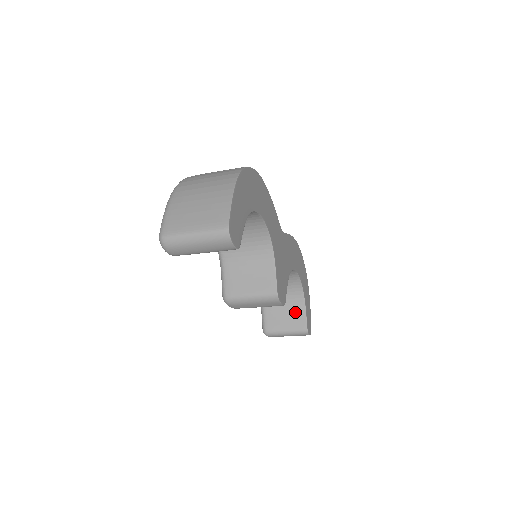
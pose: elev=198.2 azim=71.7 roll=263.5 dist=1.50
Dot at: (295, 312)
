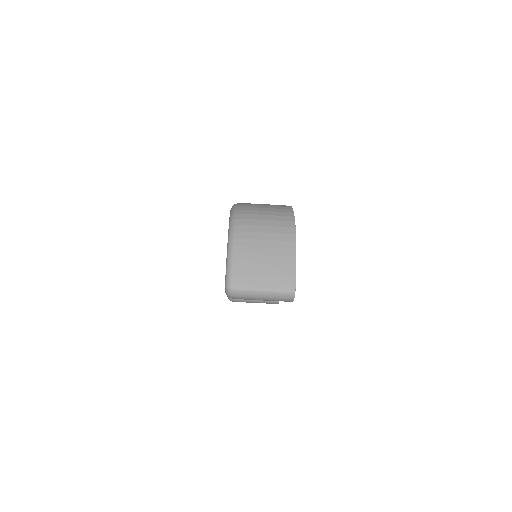
Dot at: occluded
